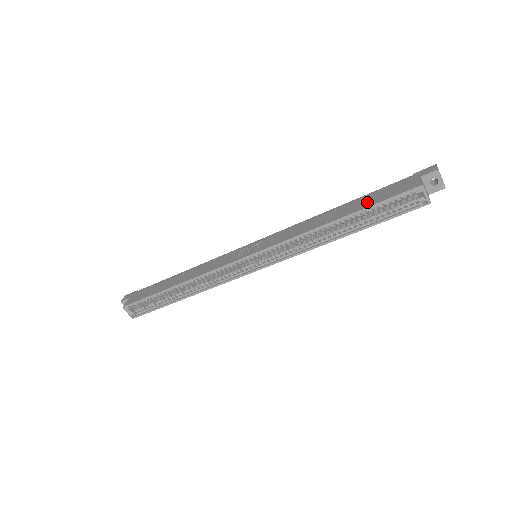
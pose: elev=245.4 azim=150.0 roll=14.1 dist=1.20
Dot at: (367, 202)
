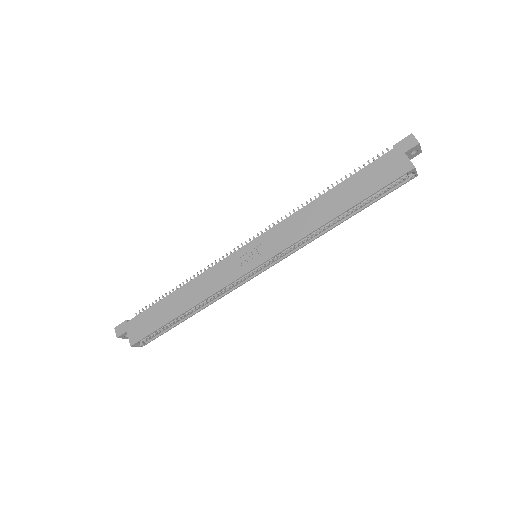
Dot at: (362, 189)
